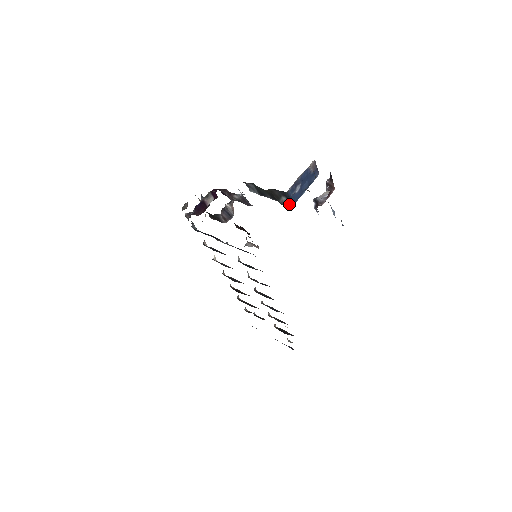
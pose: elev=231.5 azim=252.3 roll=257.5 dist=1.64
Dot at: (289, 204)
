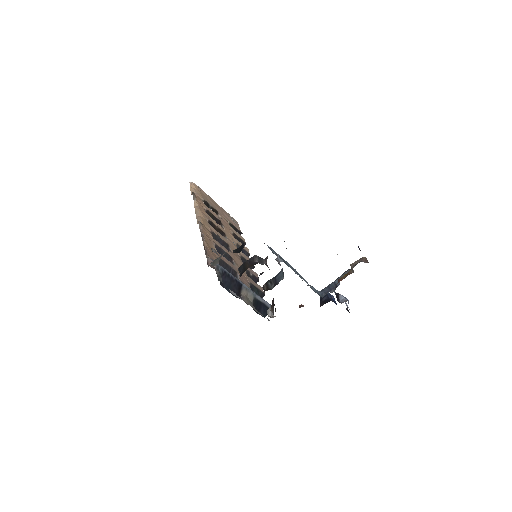
Dot at: occluded
